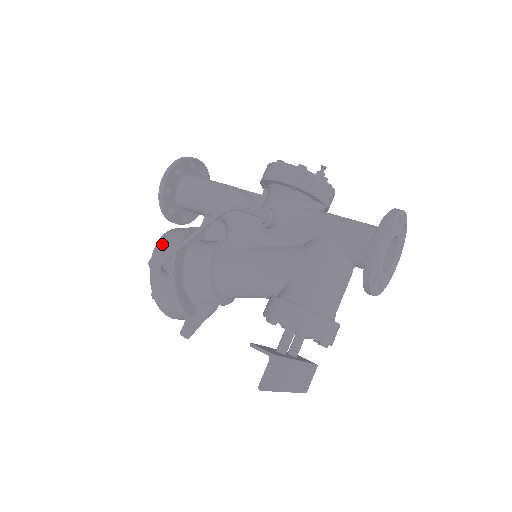
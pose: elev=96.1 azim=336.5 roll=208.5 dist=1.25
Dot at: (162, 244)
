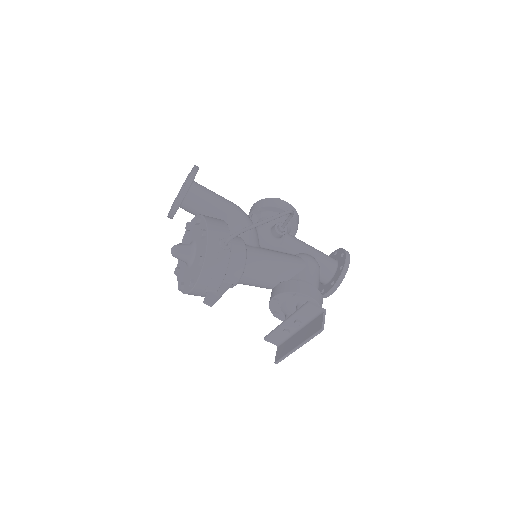
Dot at: (212, 221)
